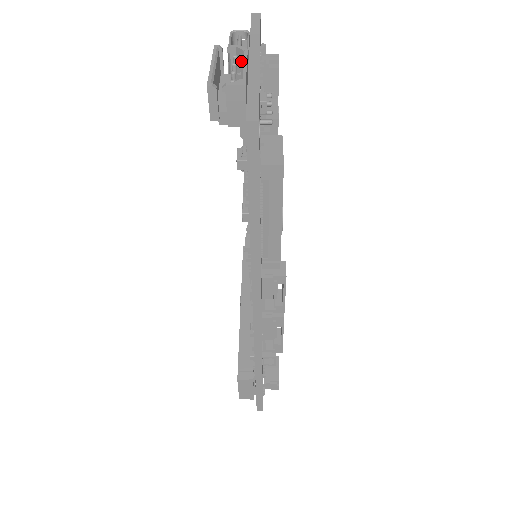
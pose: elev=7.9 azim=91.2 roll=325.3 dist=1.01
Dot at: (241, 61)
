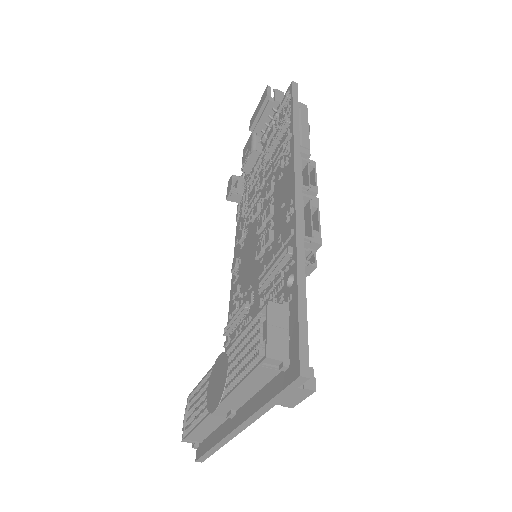
Dot at: occluded
